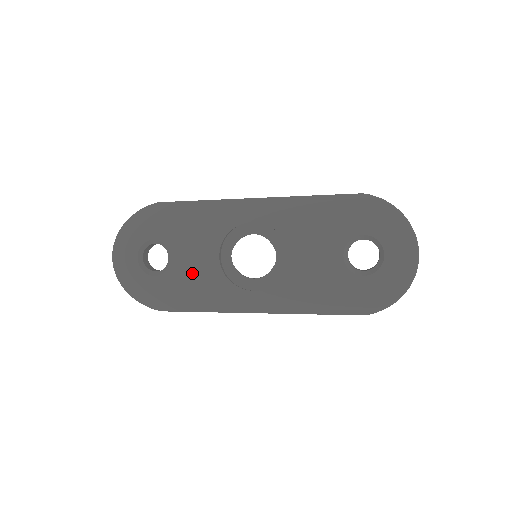
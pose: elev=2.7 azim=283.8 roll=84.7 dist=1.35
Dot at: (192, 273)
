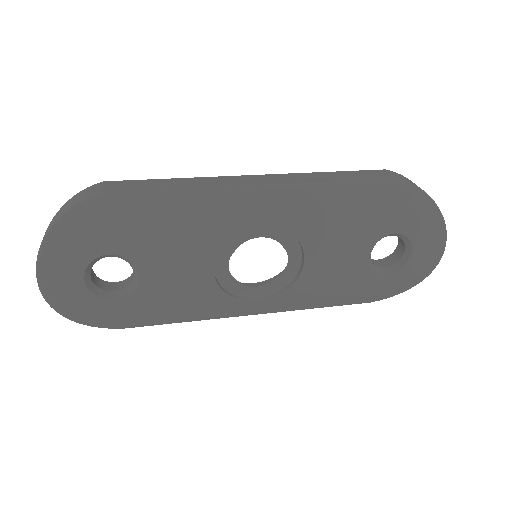
Dot at: (174, 291)
